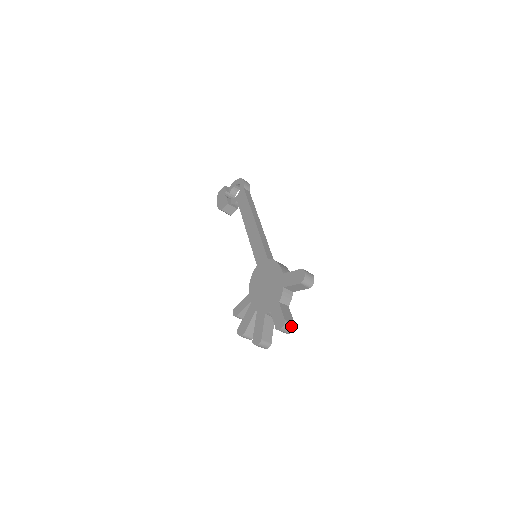
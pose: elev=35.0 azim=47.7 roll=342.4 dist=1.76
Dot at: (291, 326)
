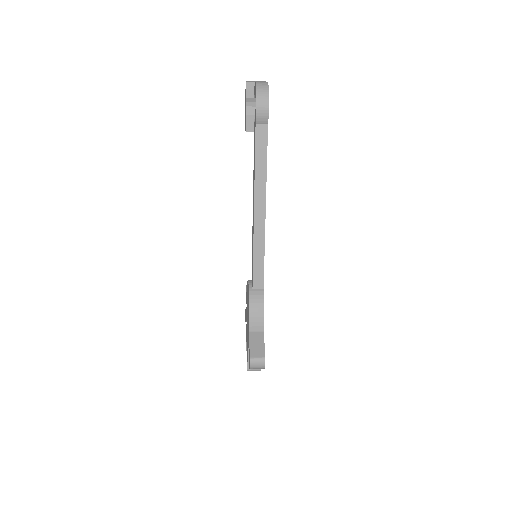
Dot at: occluded
